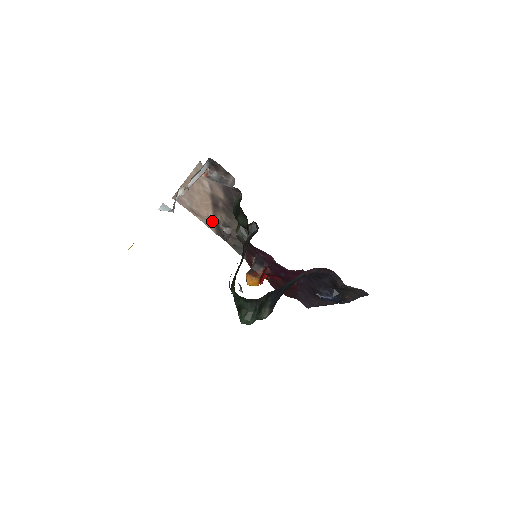
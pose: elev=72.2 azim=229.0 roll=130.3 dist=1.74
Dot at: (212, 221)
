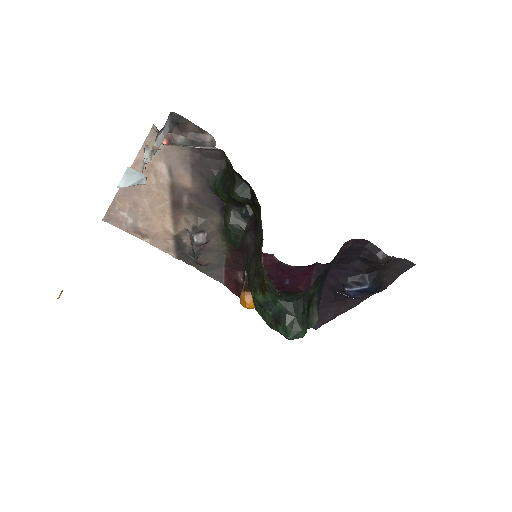
Dot at: (170, 237)
